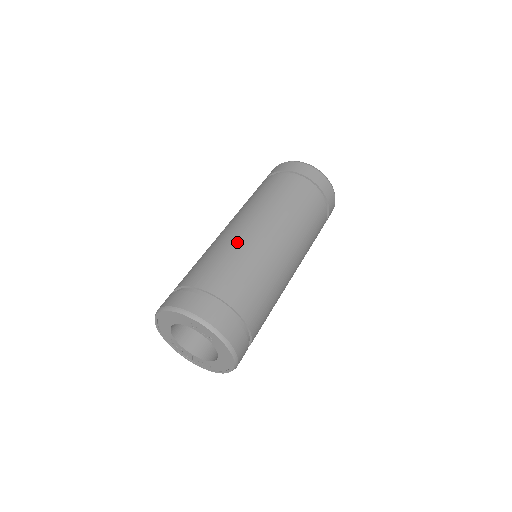
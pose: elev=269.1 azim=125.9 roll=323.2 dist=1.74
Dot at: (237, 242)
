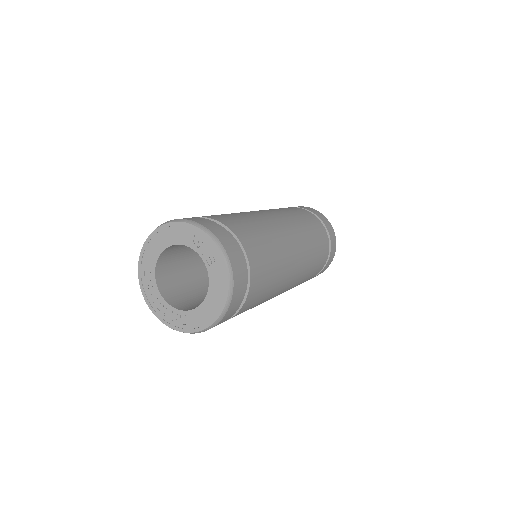
Dot at: (251, 214)
